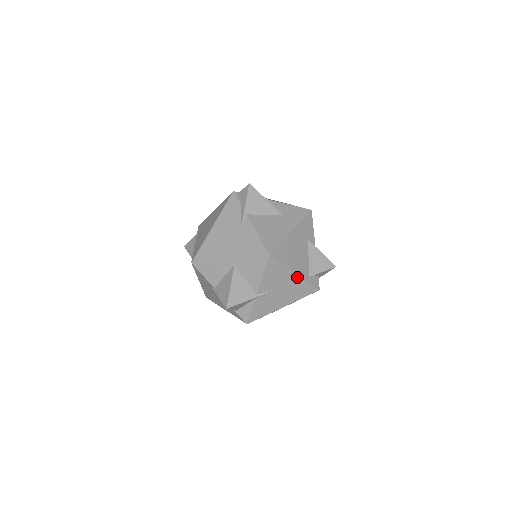
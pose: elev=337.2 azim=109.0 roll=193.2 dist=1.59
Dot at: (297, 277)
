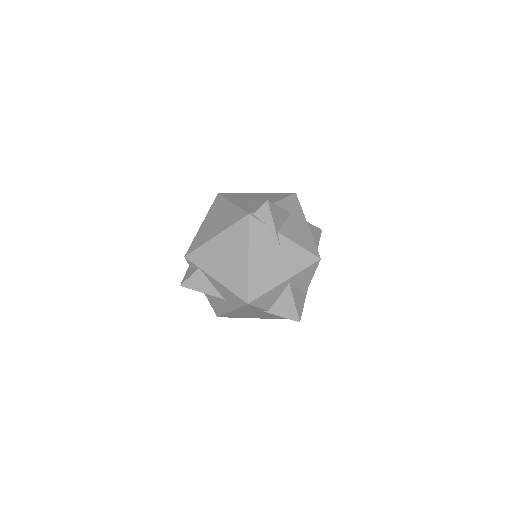
Dot at: occluded
